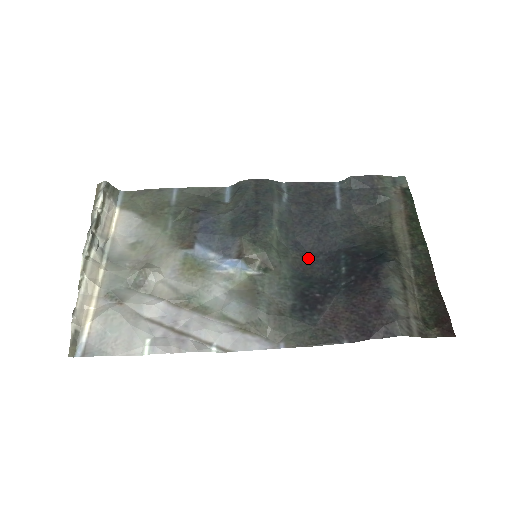
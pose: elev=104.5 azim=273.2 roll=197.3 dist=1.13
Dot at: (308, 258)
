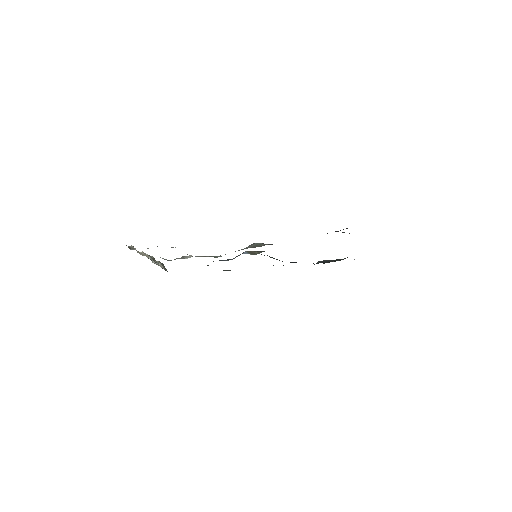
Dot at: occluded
